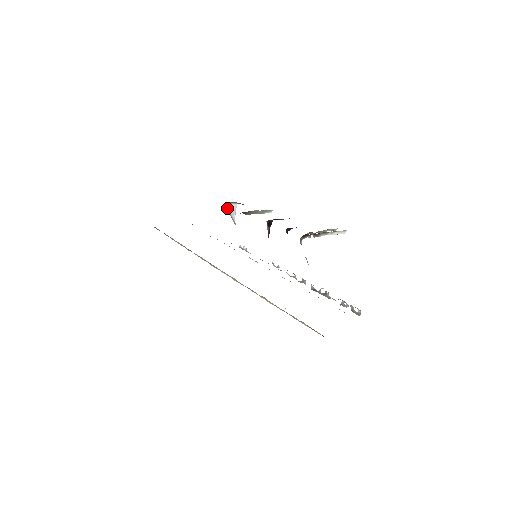
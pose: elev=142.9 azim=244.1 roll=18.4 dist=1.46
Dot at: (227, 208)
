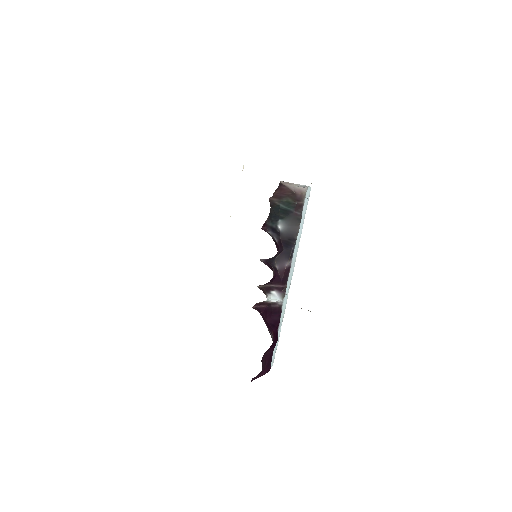
Dot at: (288, 182)
